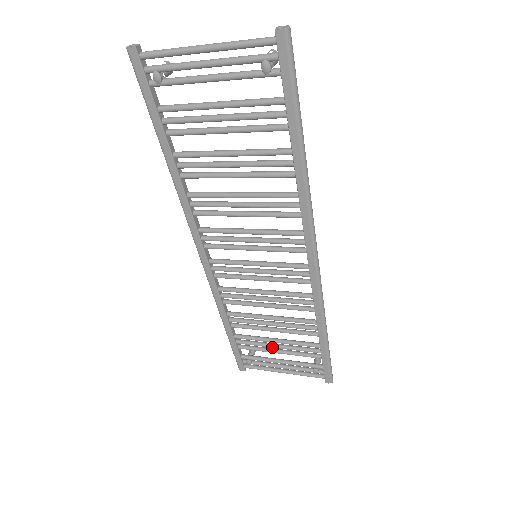
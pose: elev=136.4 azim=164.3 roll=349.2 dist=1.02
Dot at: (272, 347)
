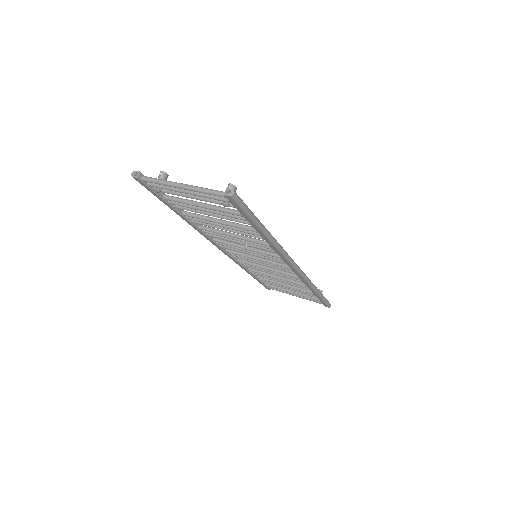
Dot at: (284, 287)
